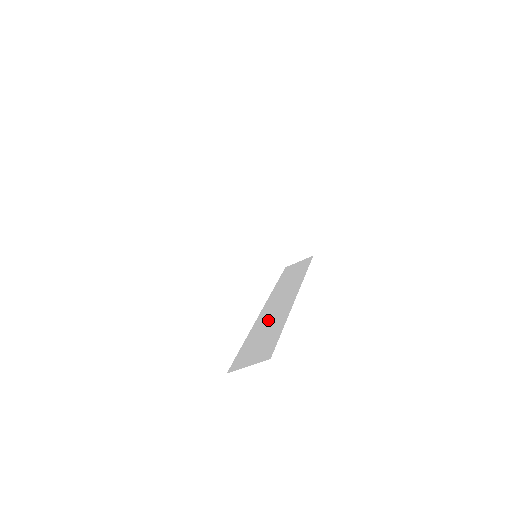
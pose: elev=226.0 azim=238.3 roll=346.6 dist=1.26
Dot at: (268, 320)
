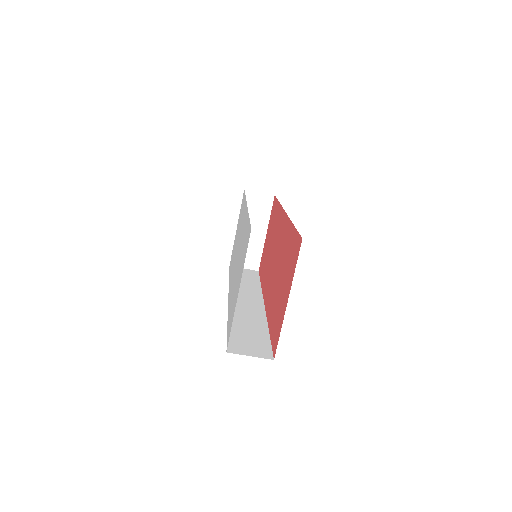
Dot at: (245, 316)
